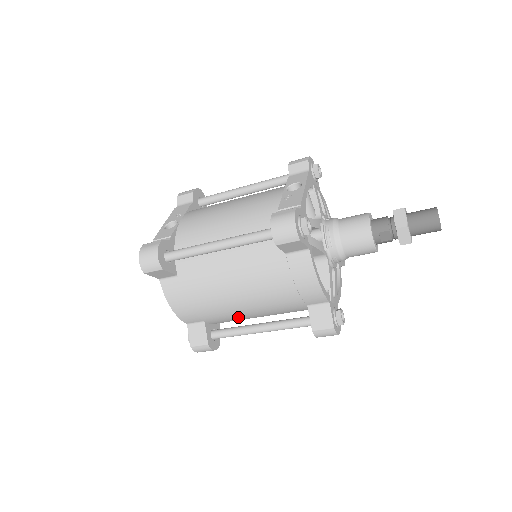
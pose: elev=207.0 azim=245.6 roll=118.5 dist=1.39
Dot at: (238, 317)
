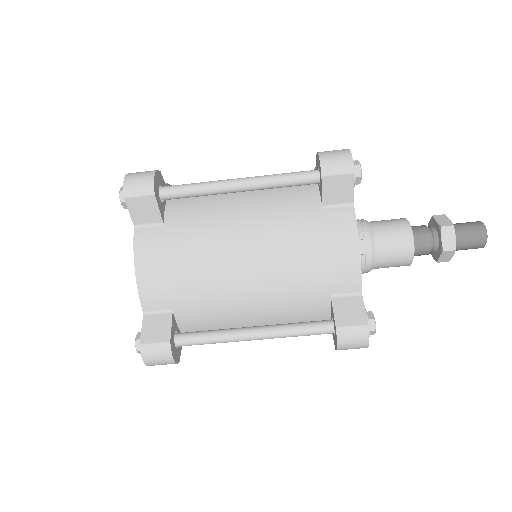
Dot at: (225, 309)
